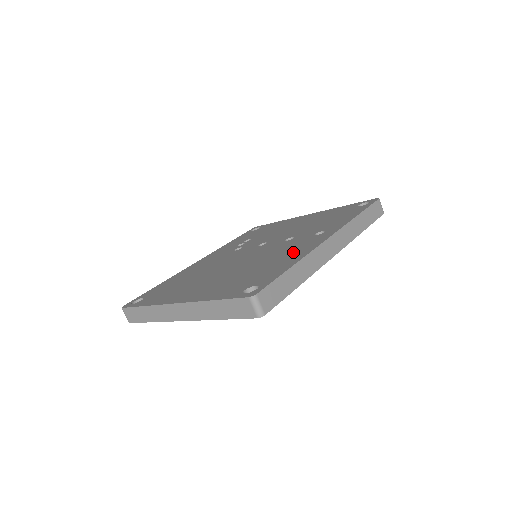
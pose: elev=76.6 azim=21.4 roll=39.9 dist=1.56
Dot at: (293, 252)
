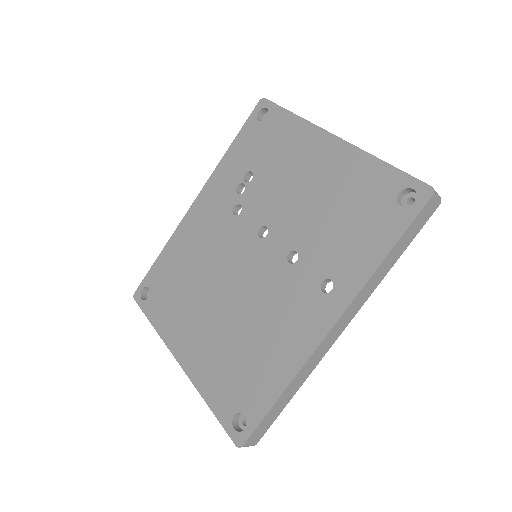
Dot at: (288, 337)
